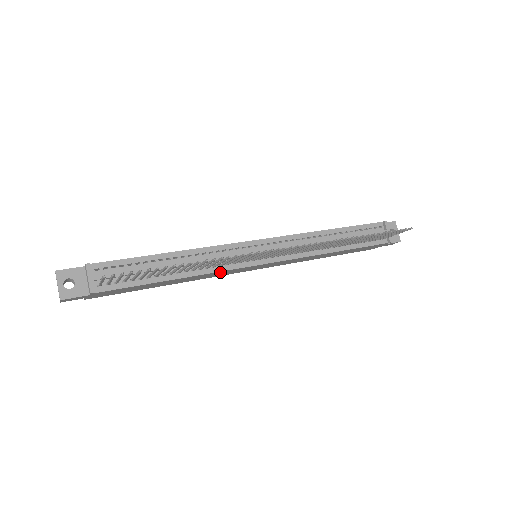
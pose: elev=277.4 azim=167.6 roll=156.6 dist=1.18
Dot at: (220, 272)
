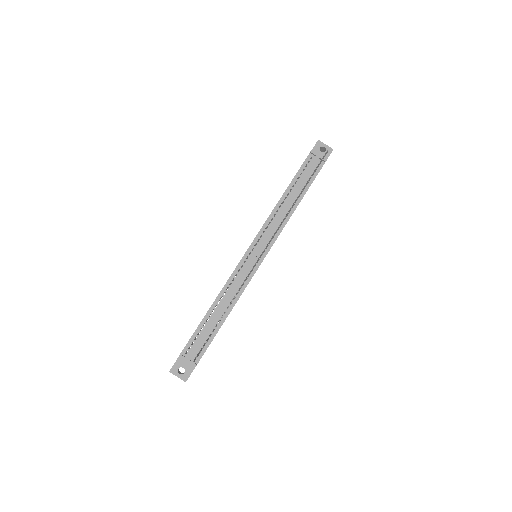
Dot at: occluded
